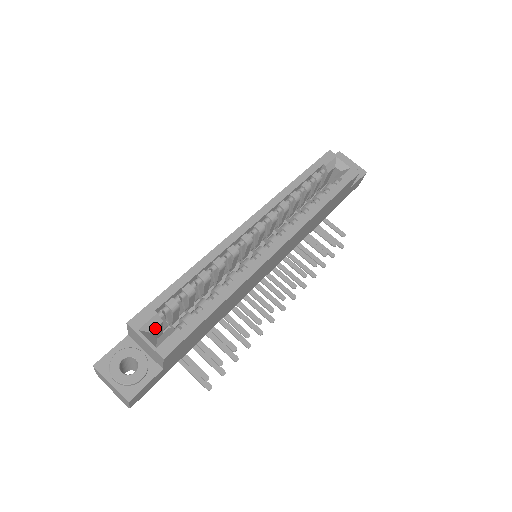
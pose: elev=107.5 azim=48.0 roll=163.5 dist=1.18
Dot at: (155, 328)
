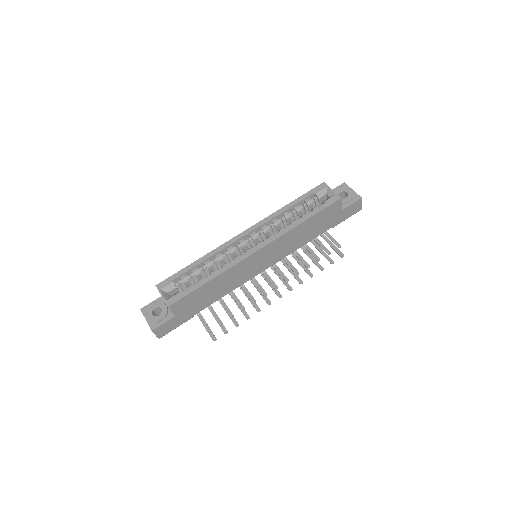
Dot at: (171, 291)
